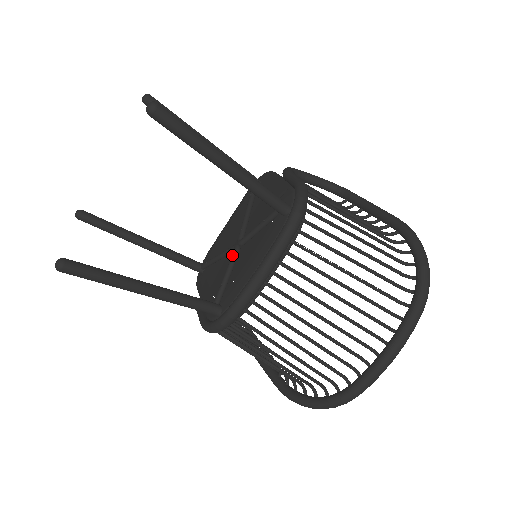
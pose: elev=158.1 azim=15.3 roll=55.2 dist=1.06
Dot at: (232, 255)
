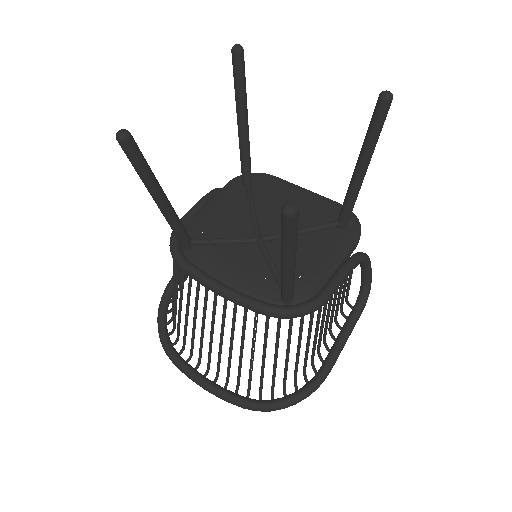
Dot at: (245, 239)
